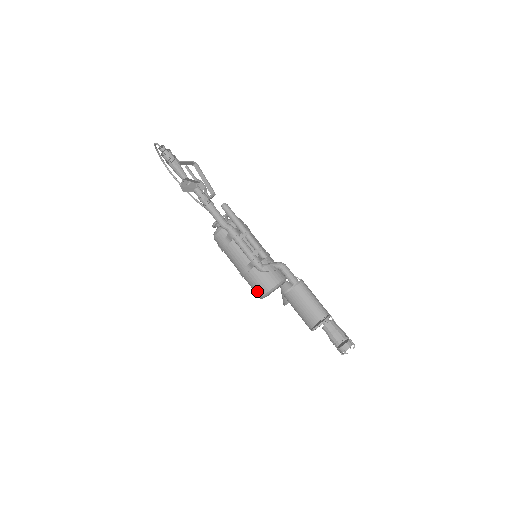
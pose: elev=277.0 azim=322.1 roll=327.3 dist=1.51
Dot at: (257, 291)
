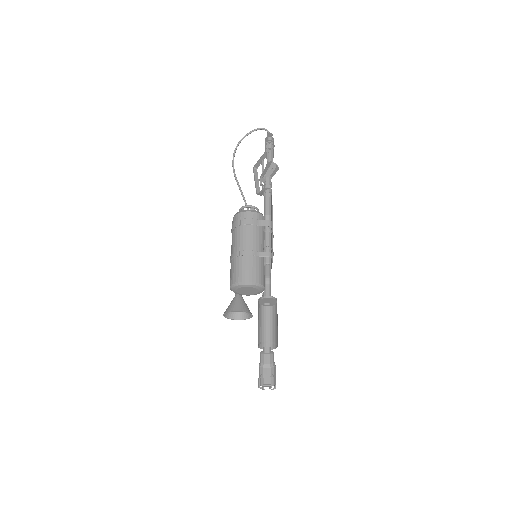
Dot at: (247, 274)
